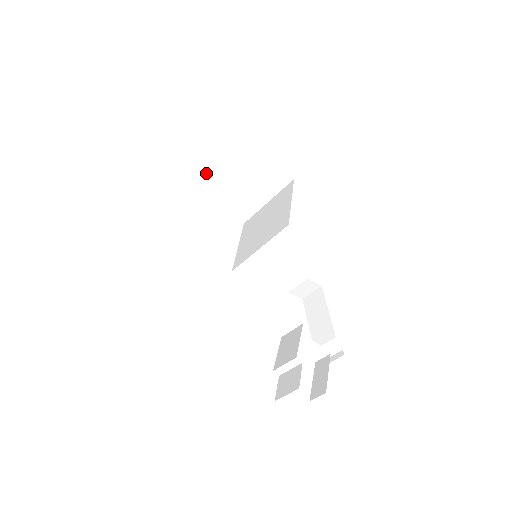
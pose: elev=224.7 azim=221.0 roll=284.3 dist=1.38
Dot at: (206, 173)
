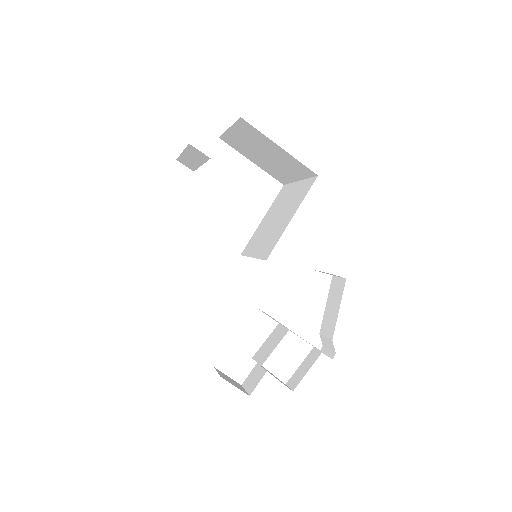
Dot at: (231, 139)
